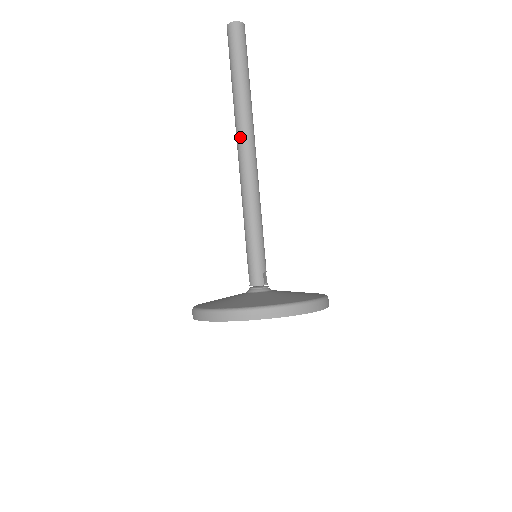
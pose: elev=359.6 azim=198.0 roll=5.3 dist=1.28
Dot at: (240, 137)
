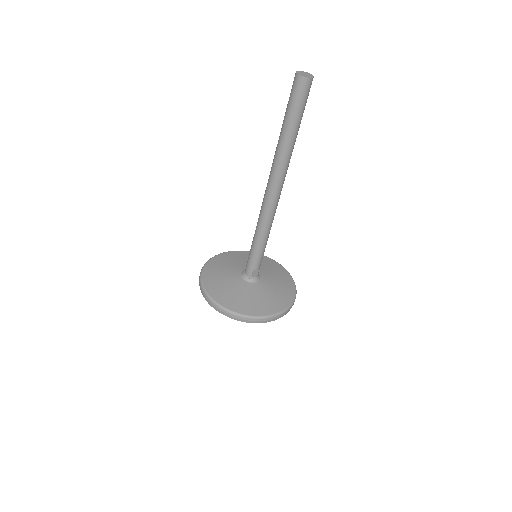
Dot at: (270, 176)
